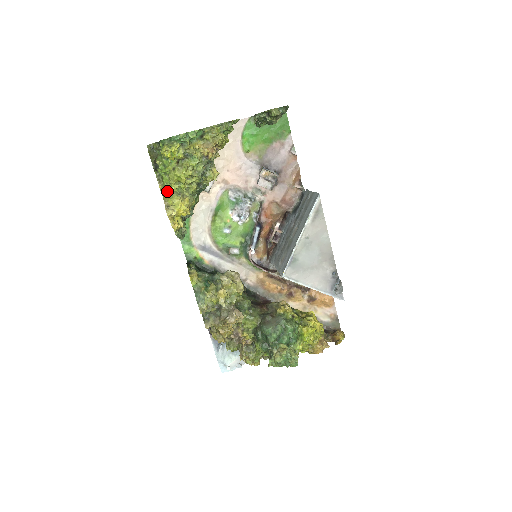
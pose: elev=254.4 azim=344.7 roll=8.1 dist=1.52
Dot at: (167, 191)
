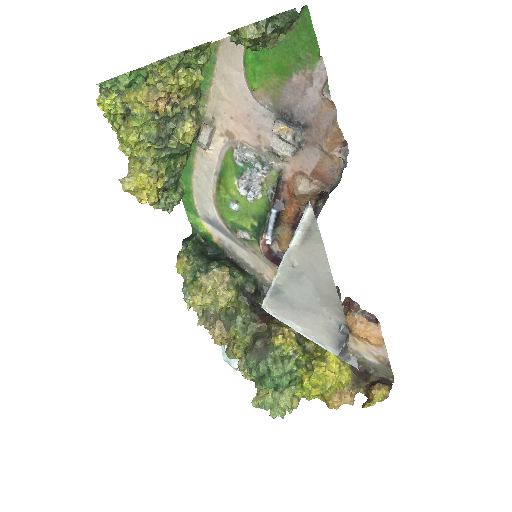
Dot at: occluded
